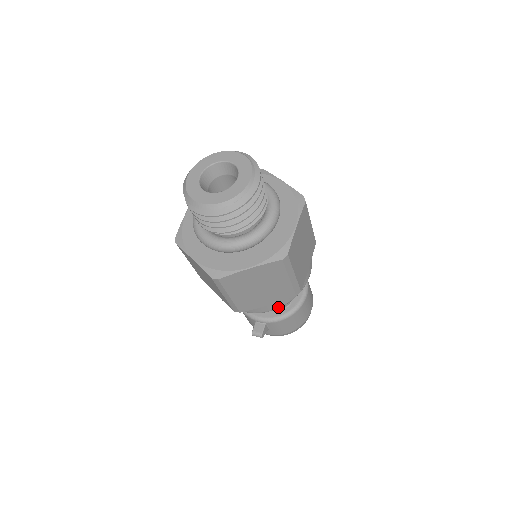
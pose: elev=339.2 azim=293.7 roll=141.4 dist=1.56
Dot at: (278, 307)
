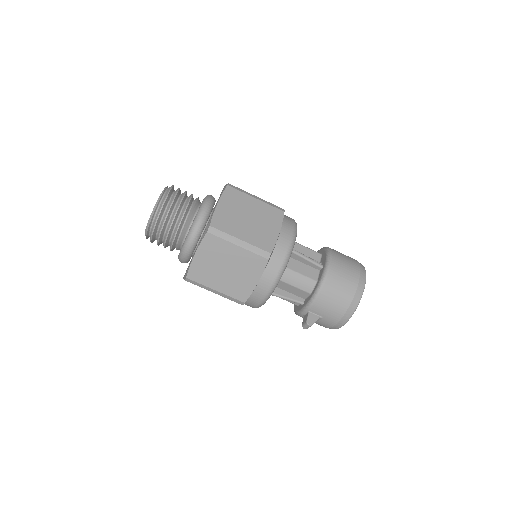
Dot at: (273, 281)
